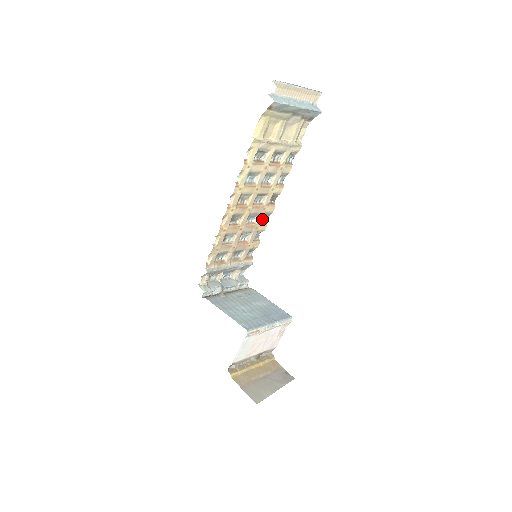
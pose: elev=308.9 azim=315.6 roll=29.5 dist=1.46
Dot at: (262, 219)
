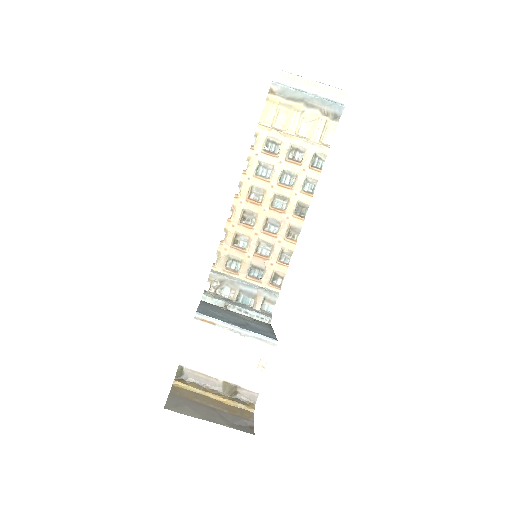
Dot at: (290, 235)
